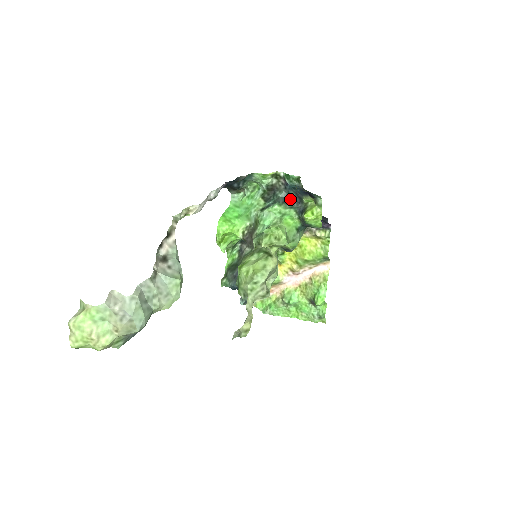
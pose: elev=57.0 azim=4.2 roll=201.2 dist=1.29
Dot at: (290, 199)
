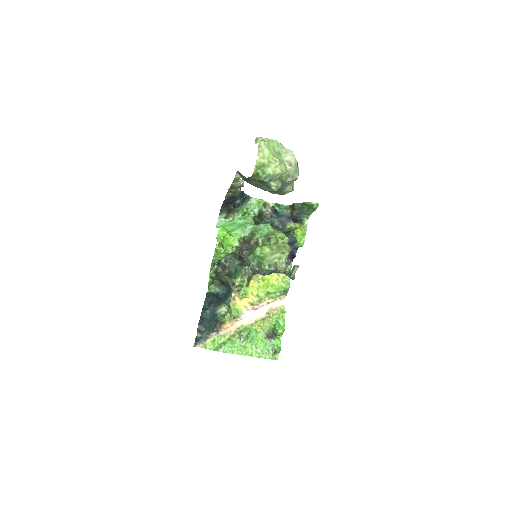
Dot at: (274, 225)
